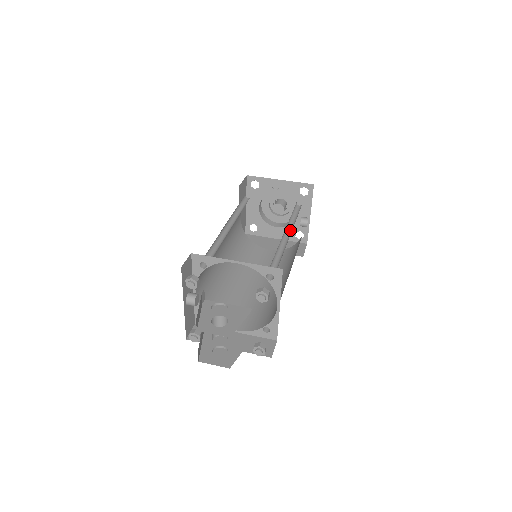
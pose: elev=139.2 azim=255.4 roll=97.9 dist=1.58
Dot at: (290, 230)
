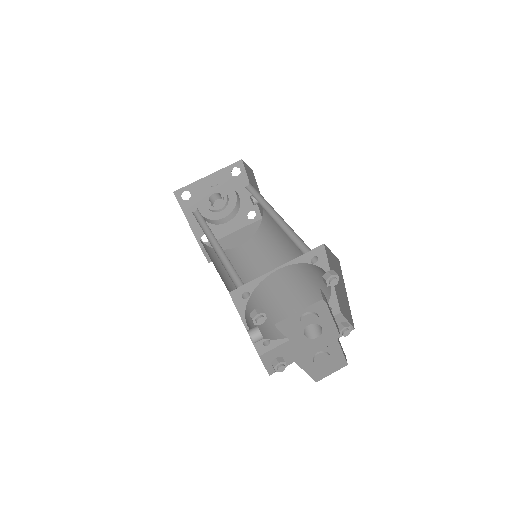
Dot at: (270, 211)
